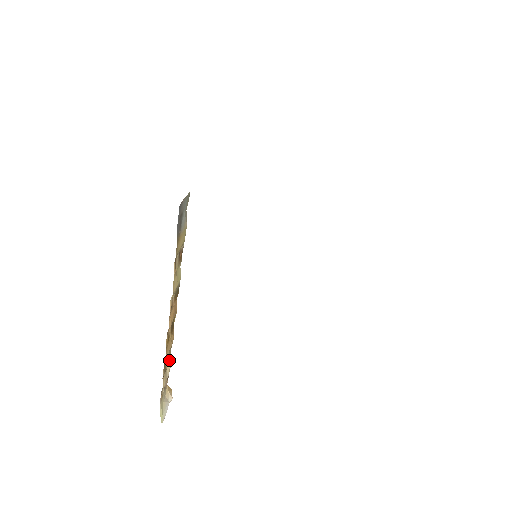
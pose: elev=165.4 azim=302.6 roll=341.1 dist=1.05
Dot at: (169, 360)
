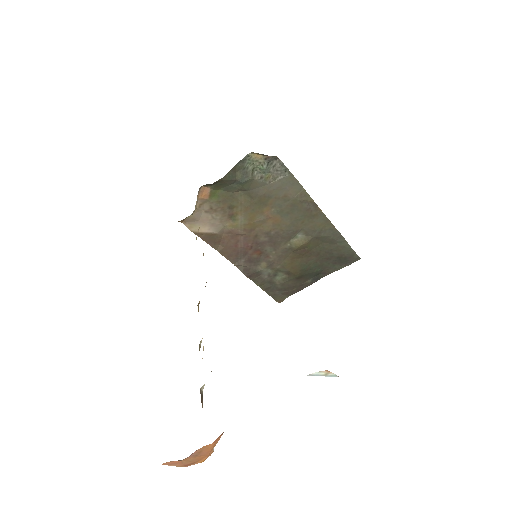
Dot at: occluded
